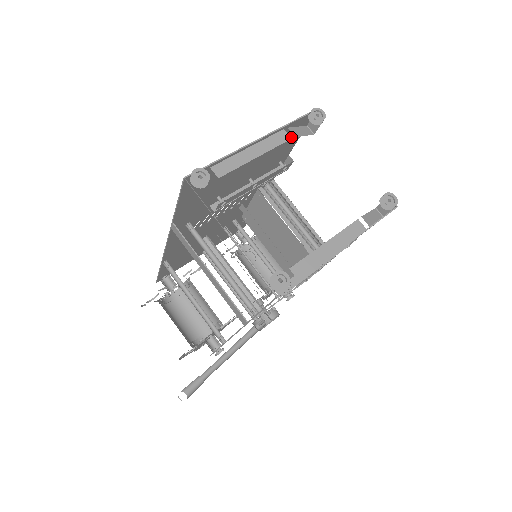
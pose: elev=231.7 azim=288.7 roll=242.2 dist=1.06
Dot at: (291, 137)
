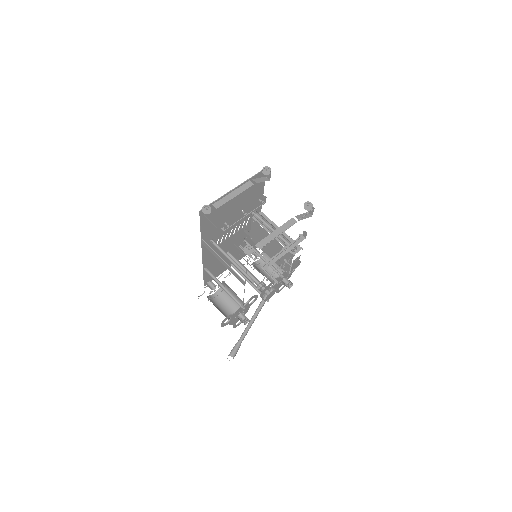
Dot at: (258, 184)
